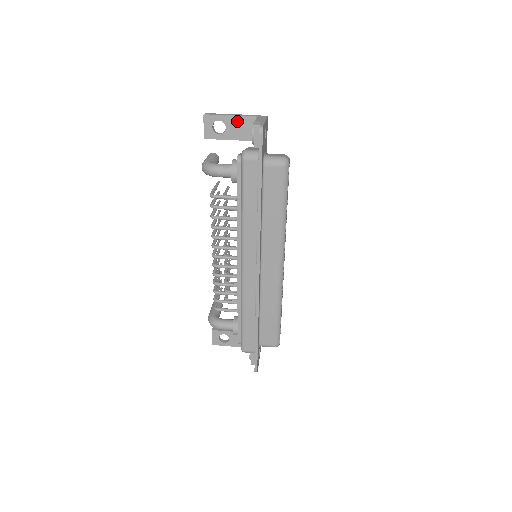
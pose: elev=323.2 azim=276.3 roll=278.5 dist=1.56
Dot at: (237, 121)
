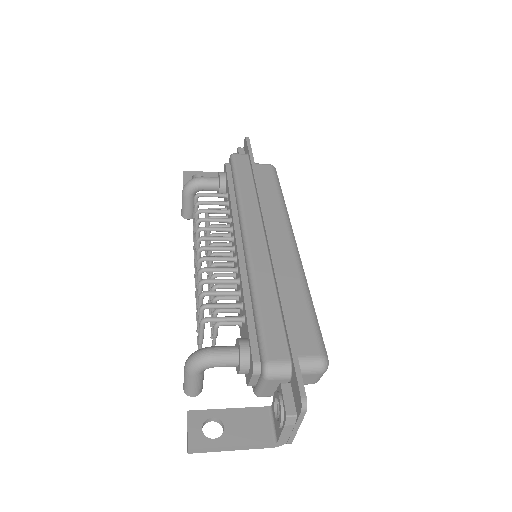
Dot at: (215, 175)
